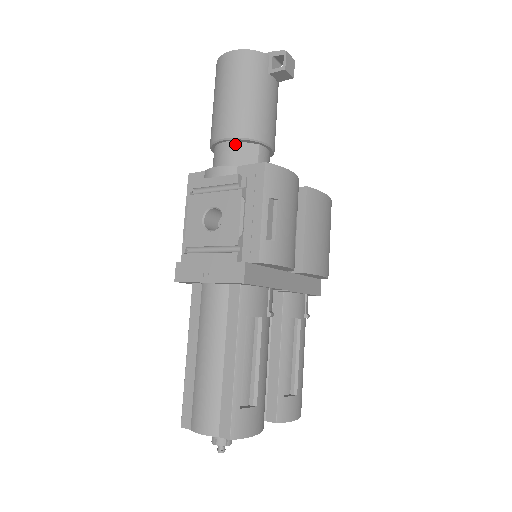
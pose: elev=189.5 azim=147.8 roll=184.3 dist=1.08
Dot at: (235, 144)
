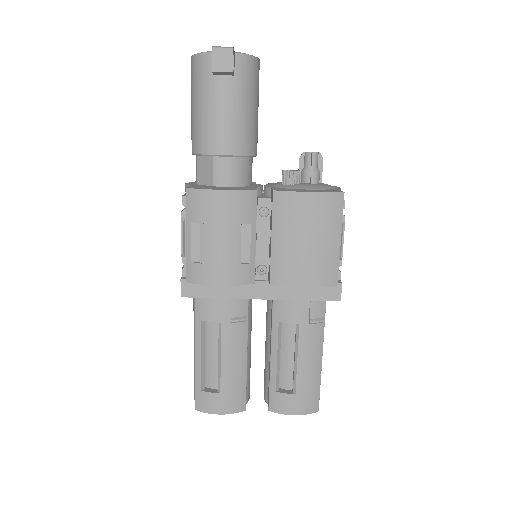
Dot at: (197, 159)
